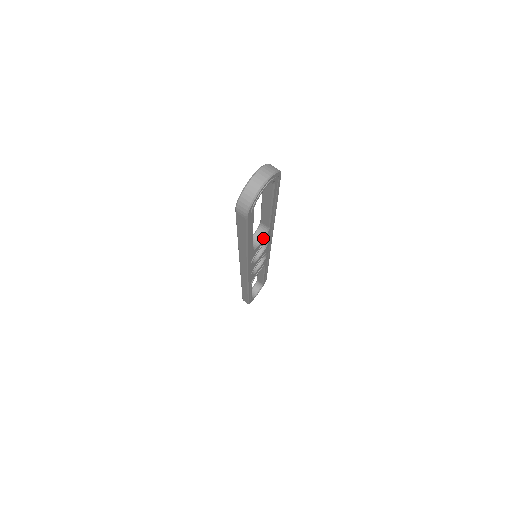
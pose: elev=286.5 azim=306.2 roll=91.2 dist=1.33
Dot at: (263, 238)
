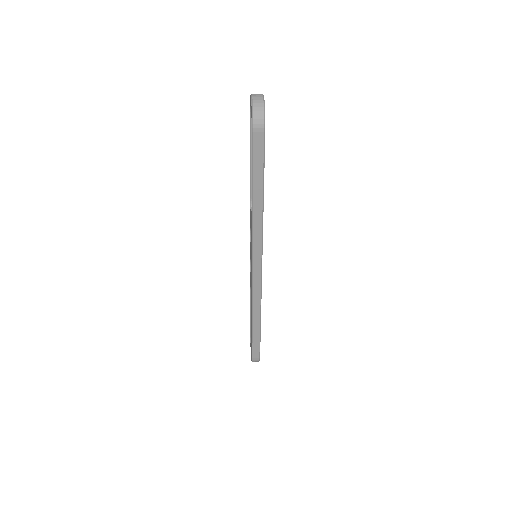
Dot at: occluded
